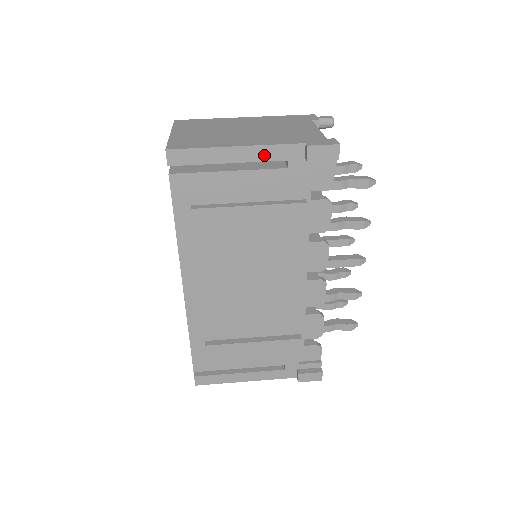
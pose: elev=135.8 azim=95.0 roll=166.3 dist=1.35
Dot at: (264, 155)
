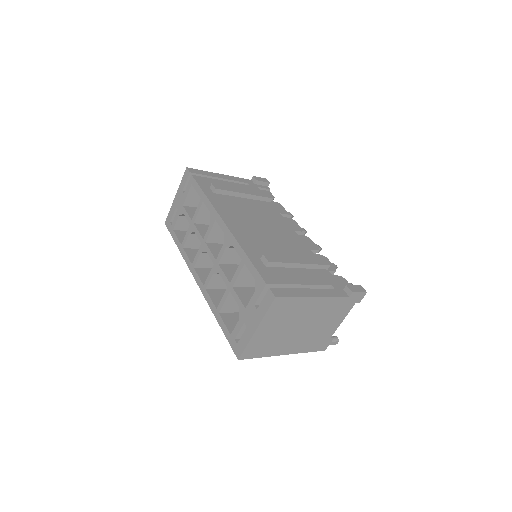
Dot at: (235, 179)
